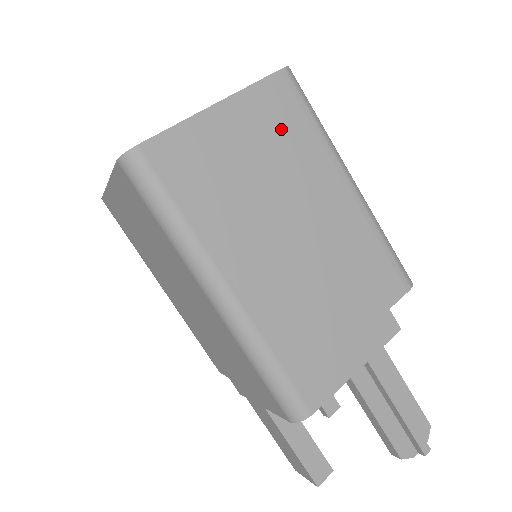
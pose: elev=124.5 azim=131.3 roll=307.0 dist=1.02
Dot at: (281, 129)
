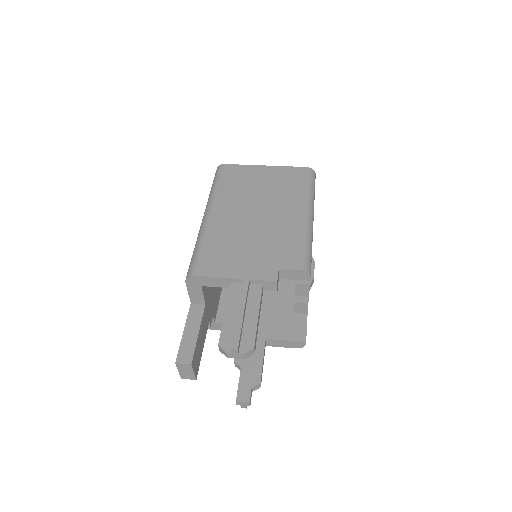
Dot at: (287, 182)
